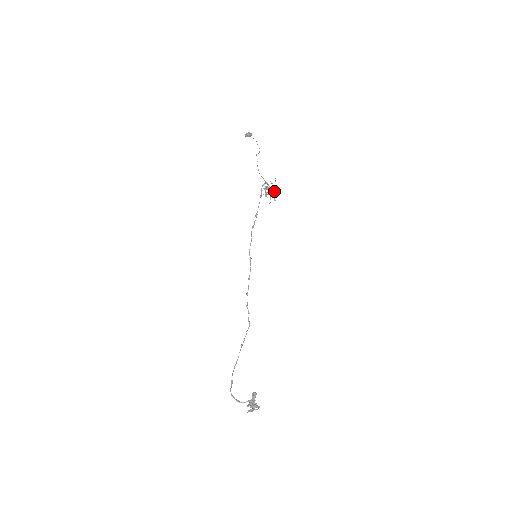
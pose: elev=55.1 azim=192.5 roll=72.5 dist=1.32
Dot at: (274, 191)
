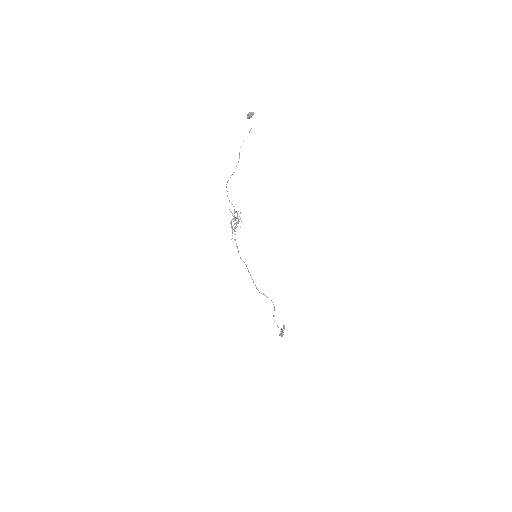
Dot at: occluded
